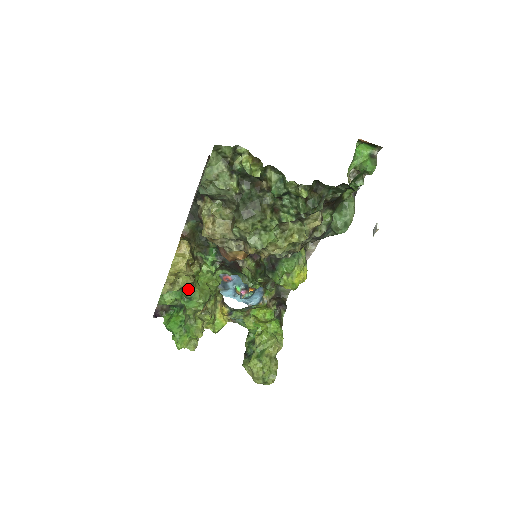
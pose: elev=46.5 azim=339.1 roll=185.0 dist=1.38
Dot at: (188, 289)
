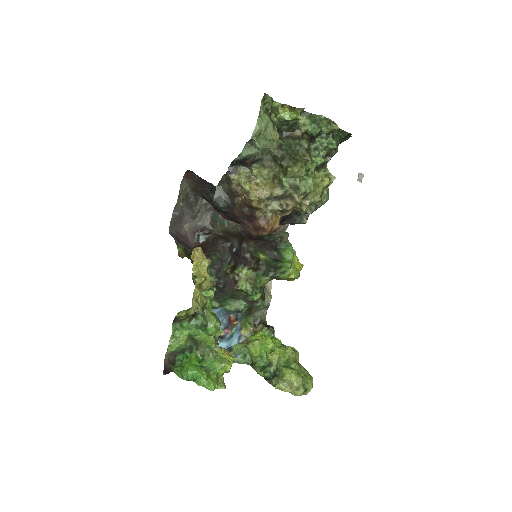
Dot at: (201, 315)
